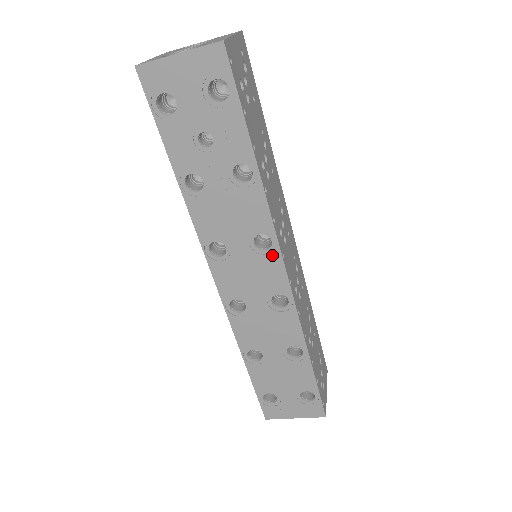
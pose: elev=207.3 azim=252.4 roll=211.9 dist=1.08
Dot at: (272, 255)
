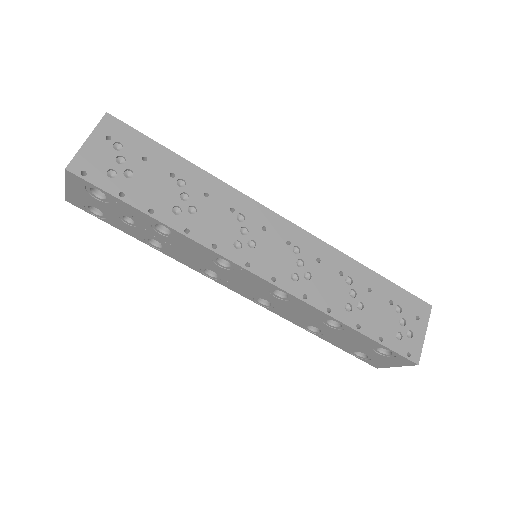
Dot at: (238, 269)
